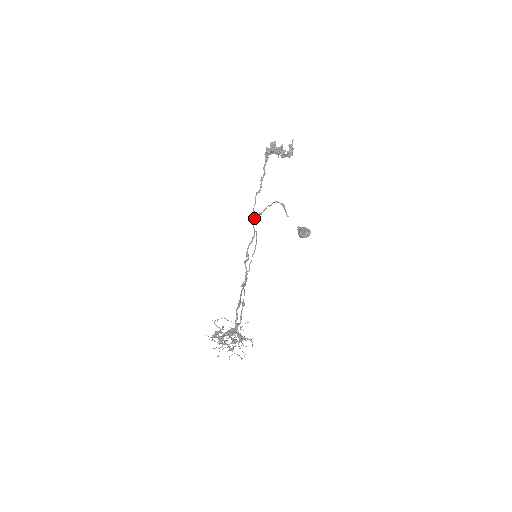
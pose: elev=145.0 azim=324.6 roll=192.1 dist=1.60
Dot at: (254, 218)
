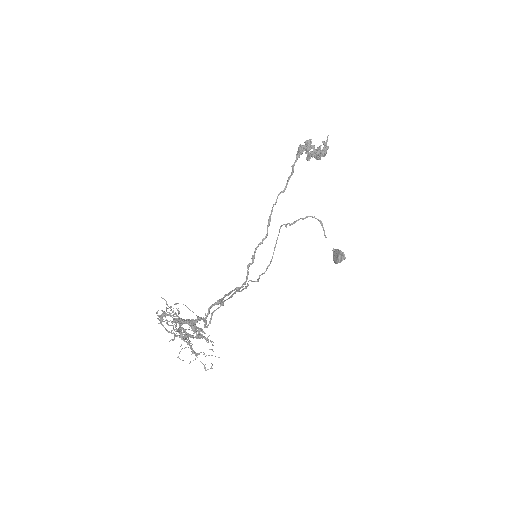
Dot at: (270, 219)
